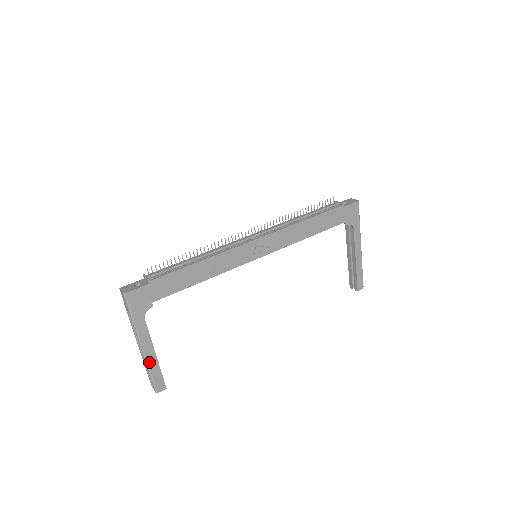
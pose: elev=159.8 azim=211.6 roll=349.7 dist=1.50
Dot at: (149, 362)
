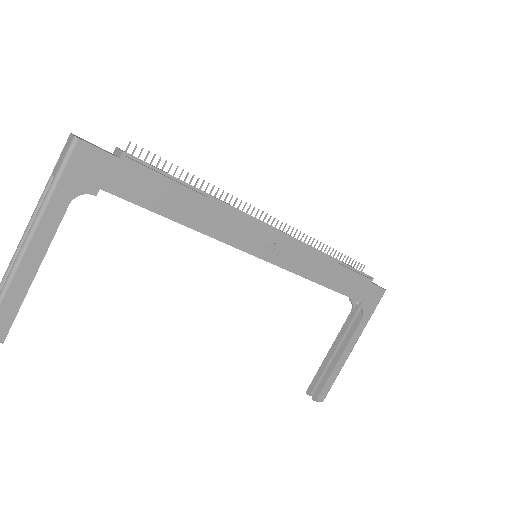
Dot at: (16, 276)
